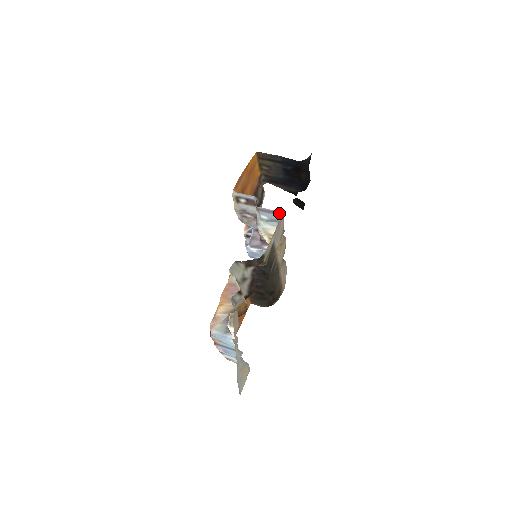
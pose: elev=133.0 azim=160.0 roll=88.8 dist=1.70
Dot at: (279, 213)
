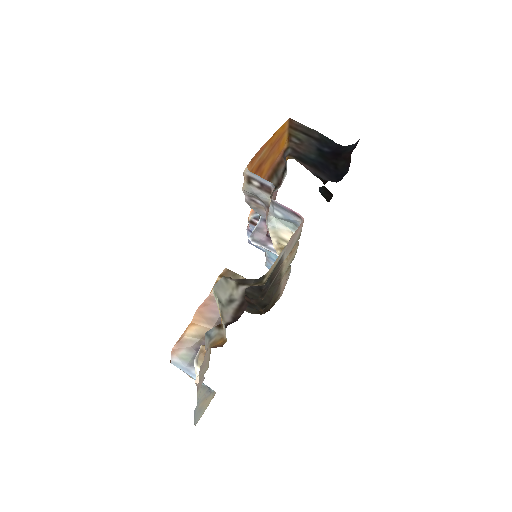
Dot at: (299, 215)
